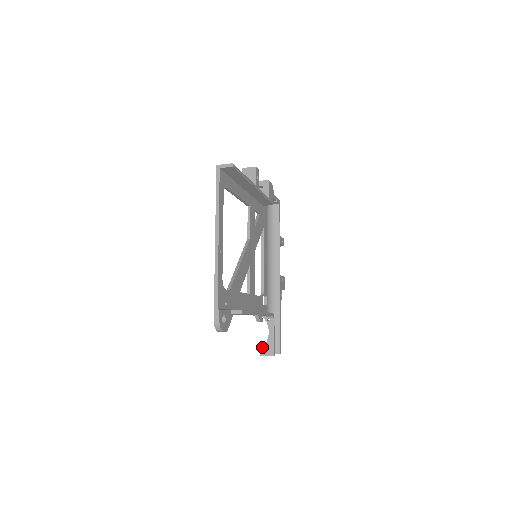
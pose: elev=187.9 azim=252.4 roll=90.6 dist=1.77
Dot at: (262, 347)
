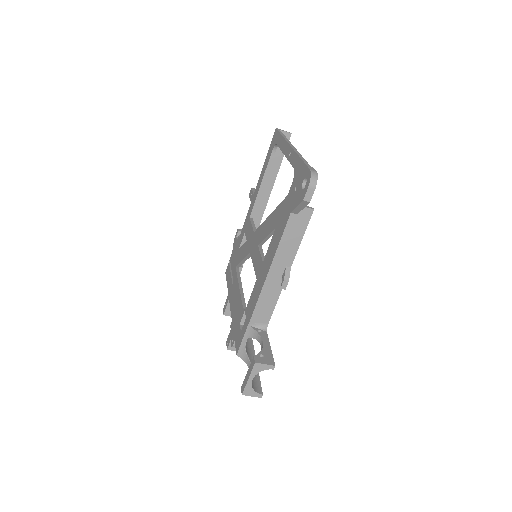
Dot at: occluded
